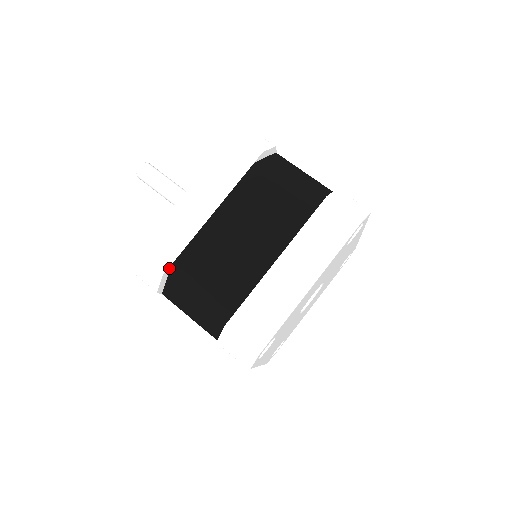
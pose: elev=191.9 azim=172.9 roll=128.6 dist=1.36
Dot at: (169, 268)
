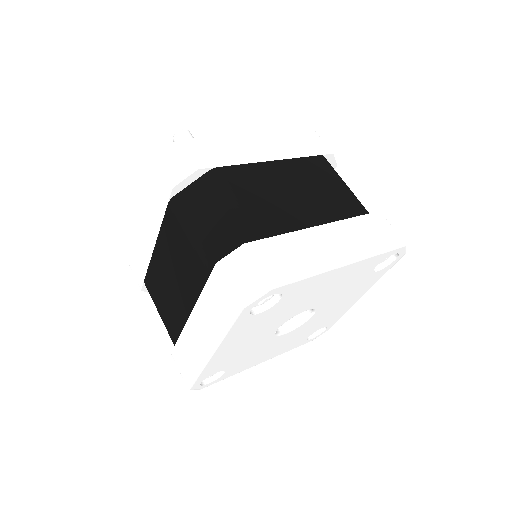
Dot at: (144, 285)
